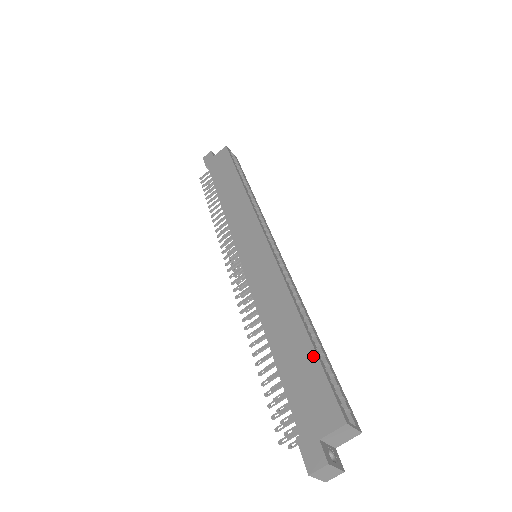
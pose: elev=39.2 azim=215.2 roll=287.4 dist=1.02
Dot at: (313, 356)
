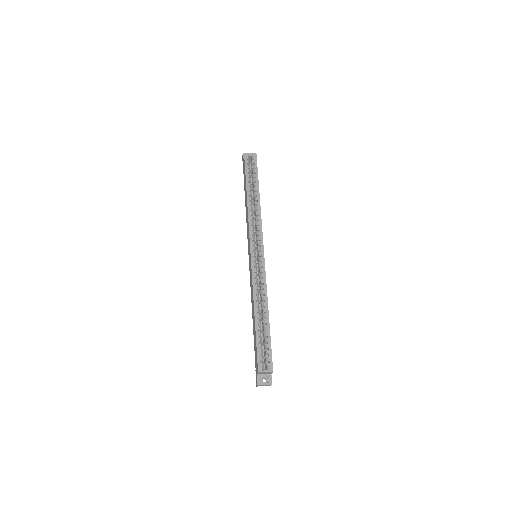
Dot at: (255, 336)
